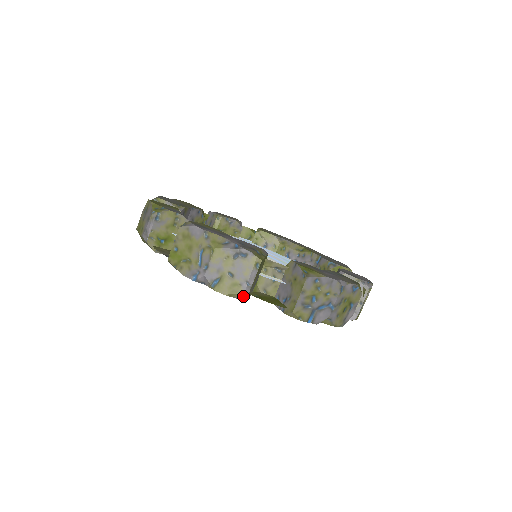
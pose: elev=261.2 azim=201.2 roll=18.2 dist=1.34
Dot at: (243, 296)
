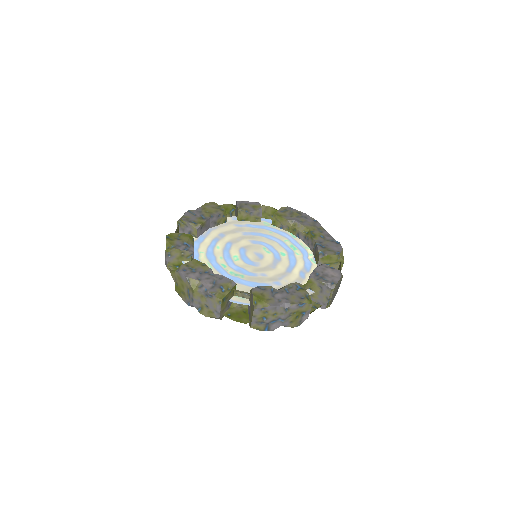
Dot at: (217, 318)
